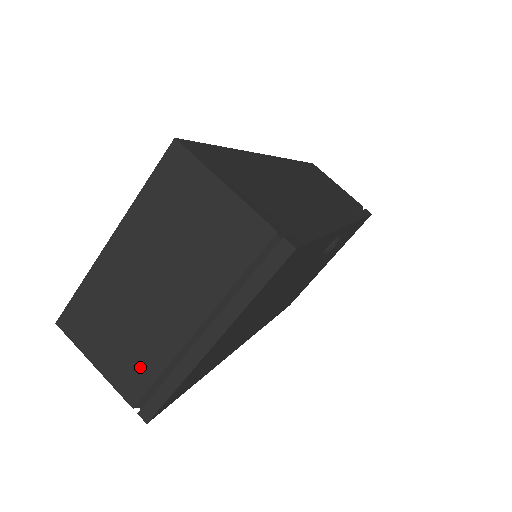
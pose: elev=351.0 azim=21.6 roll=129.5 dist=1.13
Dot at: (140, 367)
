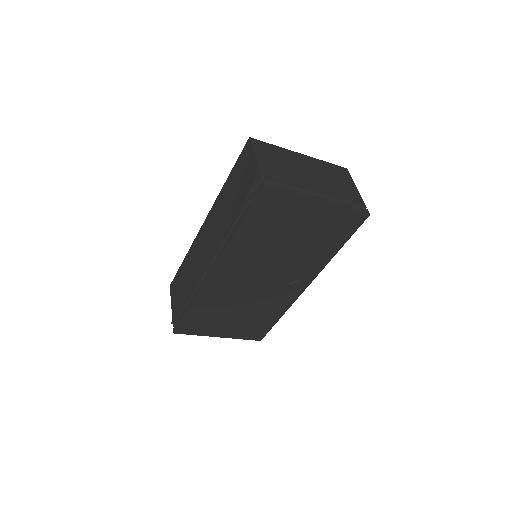
Dot at: (280, 176)
